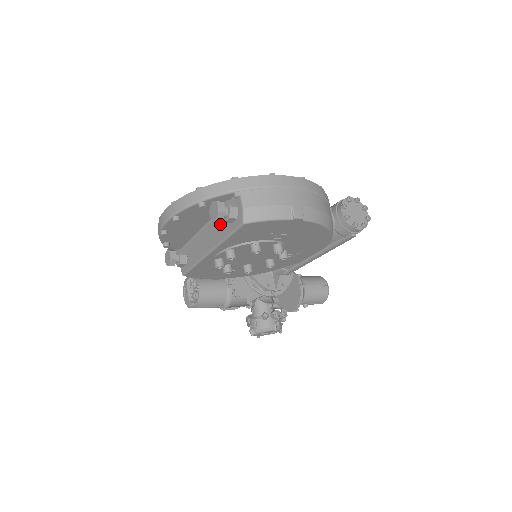
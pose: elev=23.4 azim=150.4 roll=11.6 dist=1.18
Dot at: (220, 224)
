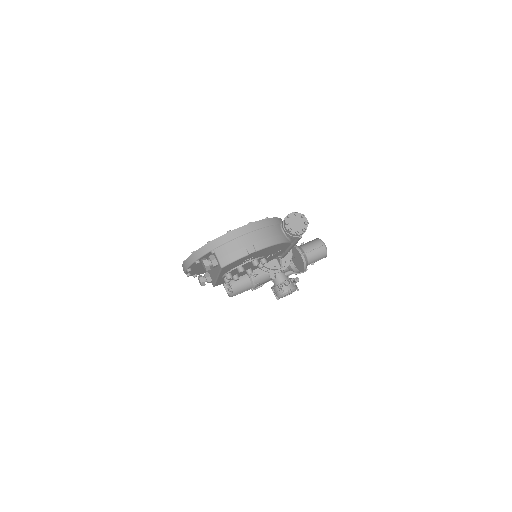
Dot at: occluded
